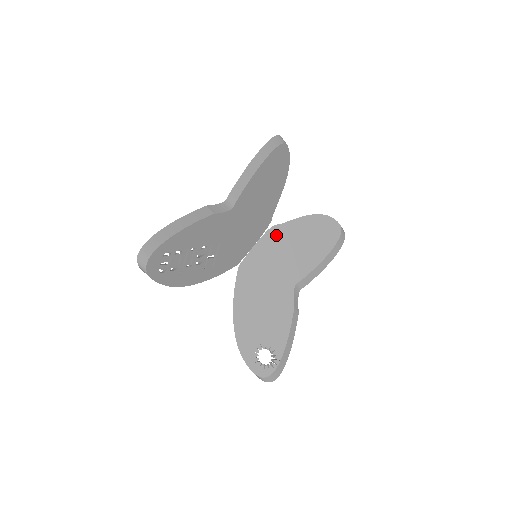
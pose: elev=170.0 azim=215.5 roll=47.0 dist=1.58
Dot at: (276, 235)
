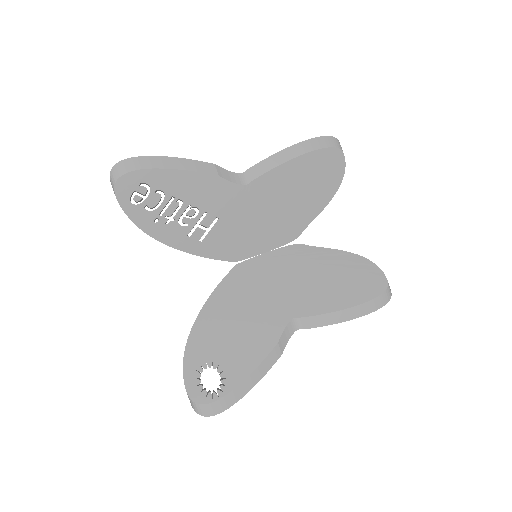
Dot at: (298, 254)
